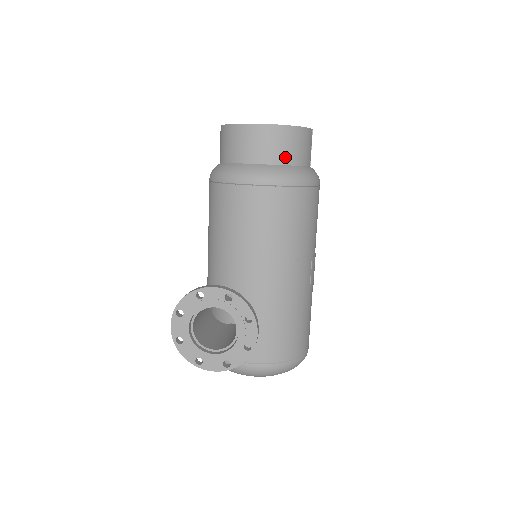
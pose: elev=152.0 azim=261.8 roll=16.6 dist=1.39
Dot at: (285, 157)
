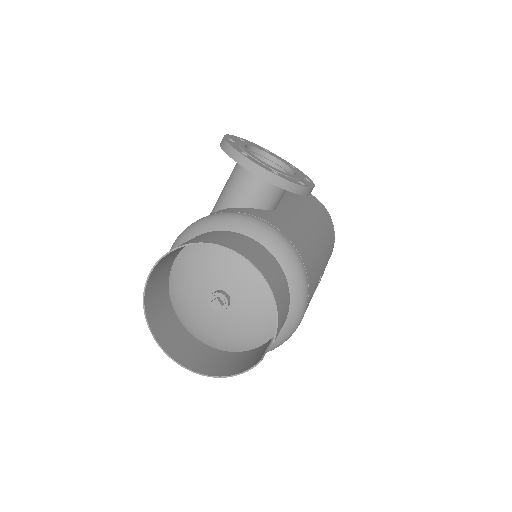
Dot at: (224, 357)
